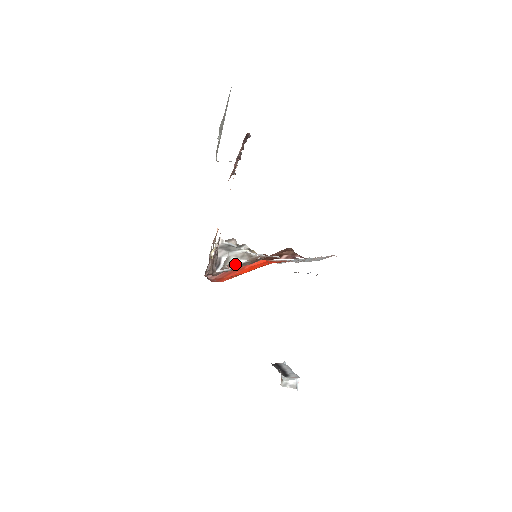
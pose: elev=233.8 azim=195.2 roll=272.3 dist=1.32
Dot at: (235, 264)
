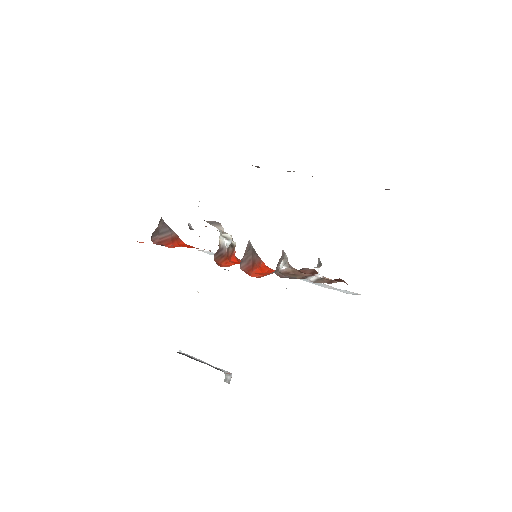
Dot at: (253, 260)
